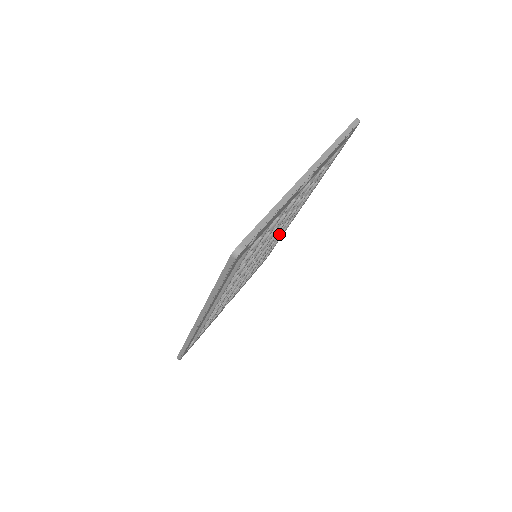
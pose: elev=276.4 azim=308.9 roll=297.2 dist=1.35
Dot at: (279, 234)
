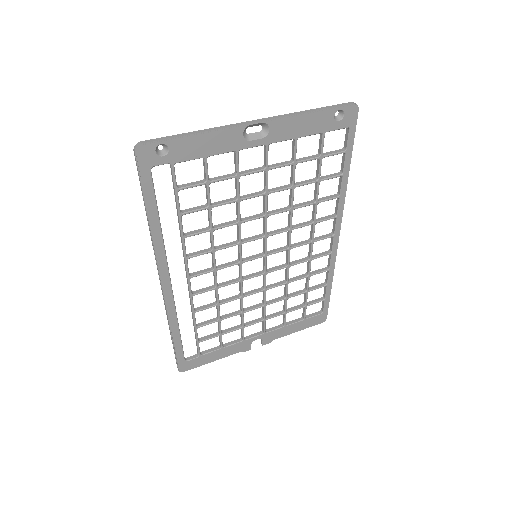
Dot at: (307, 259)
